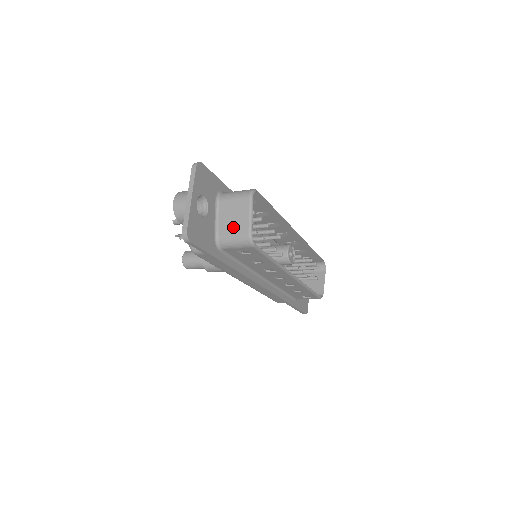
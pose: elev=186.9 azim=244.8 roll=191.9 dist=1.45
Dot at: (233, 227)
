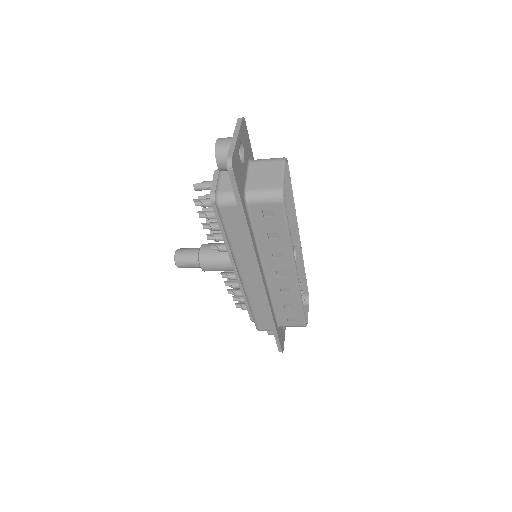
Dot at: (265, 182)
